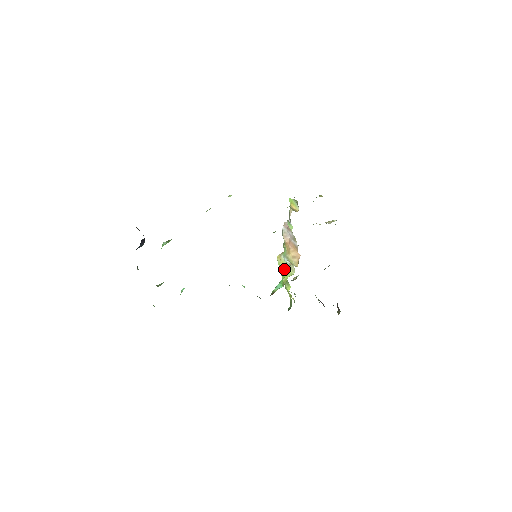
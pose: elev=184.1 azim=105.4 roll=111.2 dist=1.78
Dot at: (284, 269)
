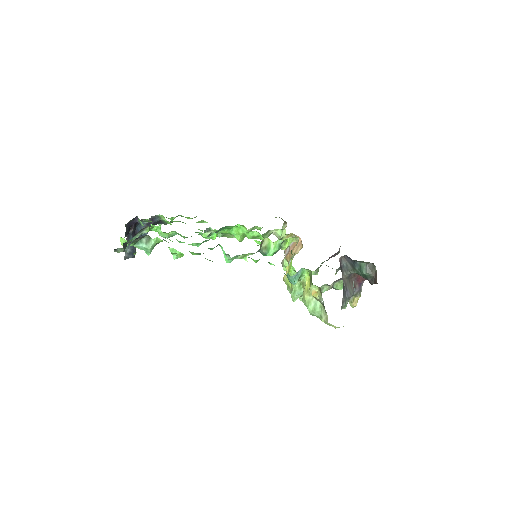
Dot at: occluded
